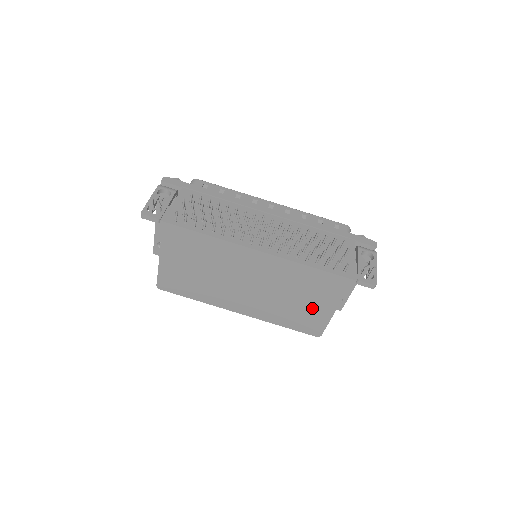
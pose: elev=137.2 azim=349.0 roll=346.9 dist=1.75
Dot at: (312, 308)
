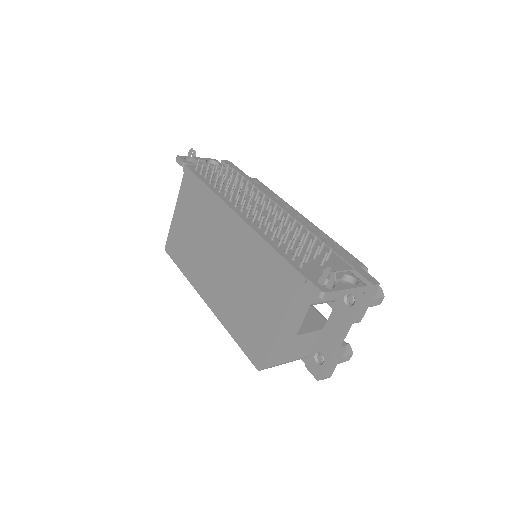
Dot at: (261, 315)
